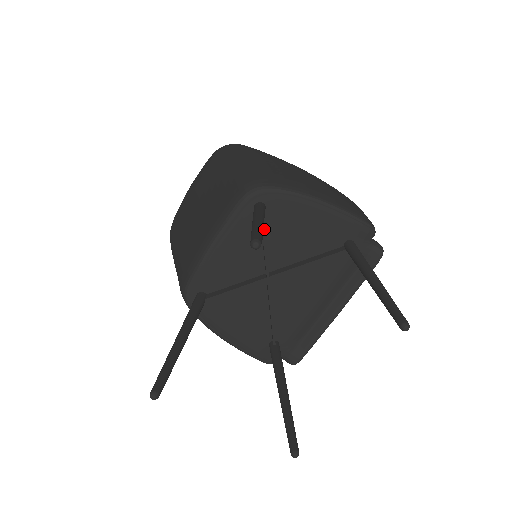
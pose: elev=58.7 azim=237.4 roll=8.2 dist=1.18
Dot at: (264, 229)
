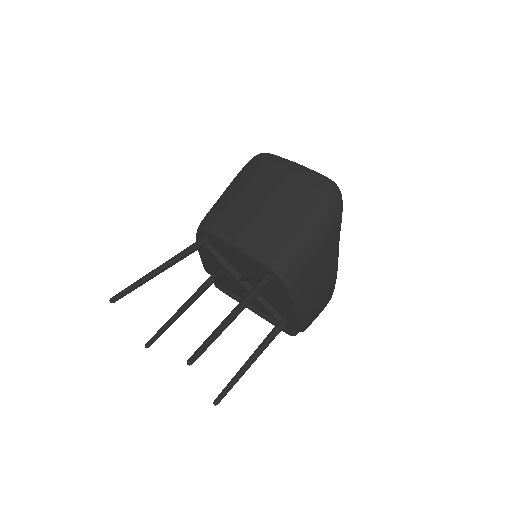
Dot at: occluded
